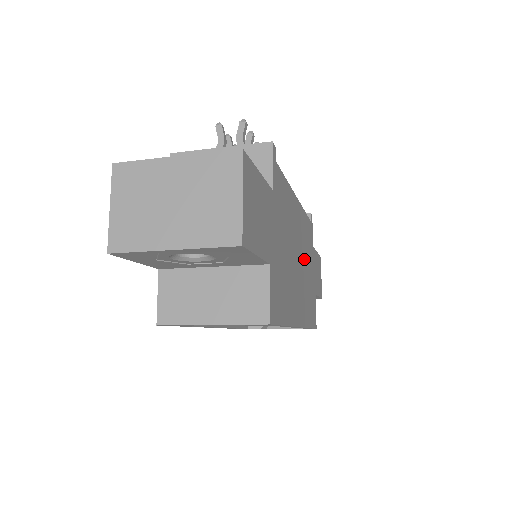
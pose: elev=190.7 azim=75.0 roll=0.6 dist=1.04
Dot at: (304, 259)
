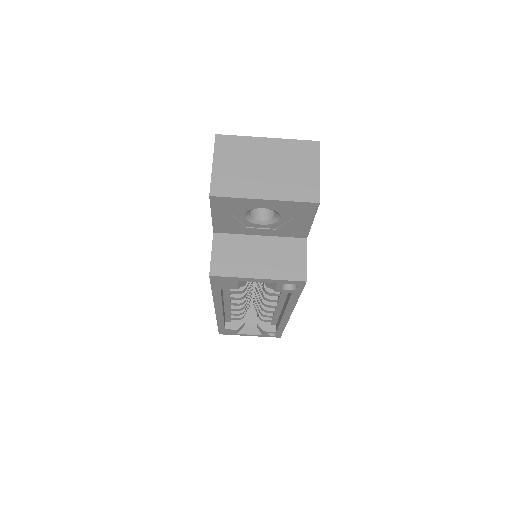
Dot at: occluded
